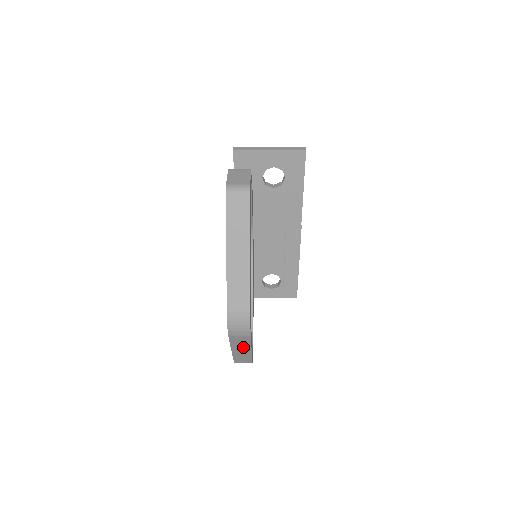
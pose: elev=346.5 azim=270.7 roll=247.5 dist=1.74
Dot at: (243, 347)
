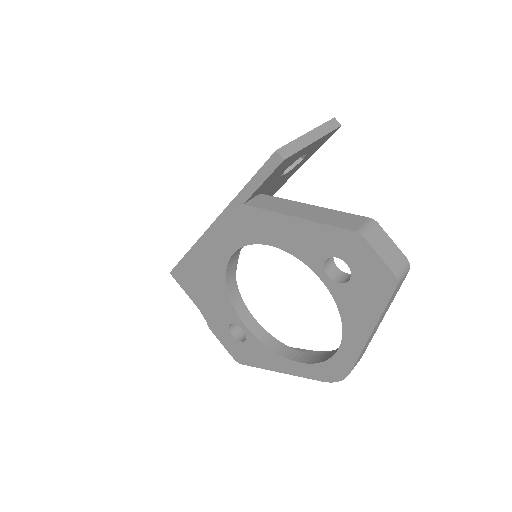
Dot at: occluded
